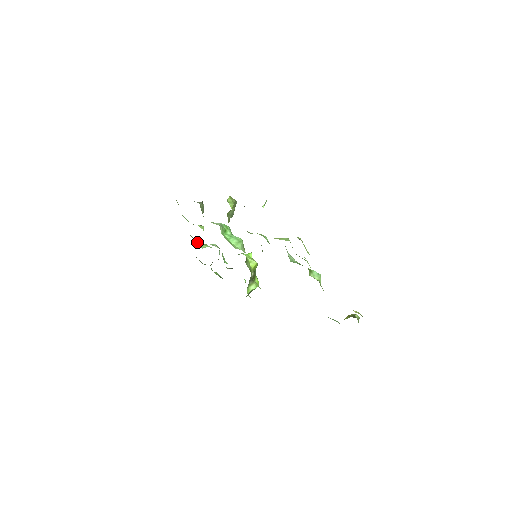
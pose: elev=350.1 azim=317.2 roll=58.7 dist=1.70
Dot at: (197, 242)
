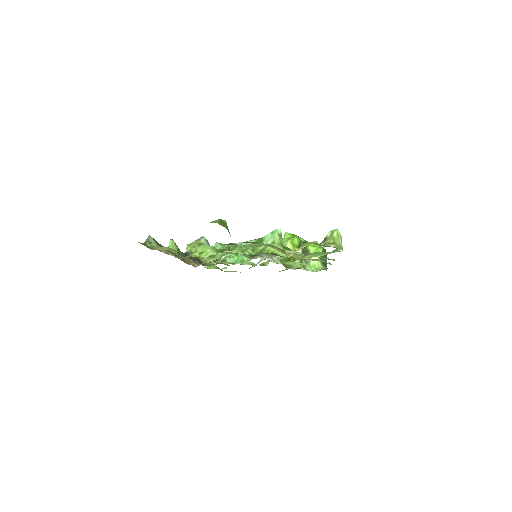
Dot at: occluded
